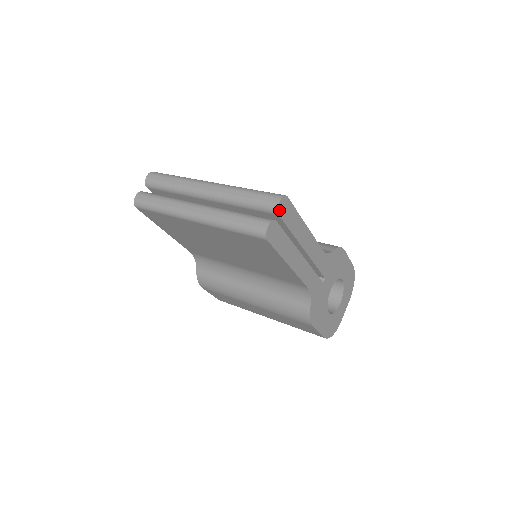
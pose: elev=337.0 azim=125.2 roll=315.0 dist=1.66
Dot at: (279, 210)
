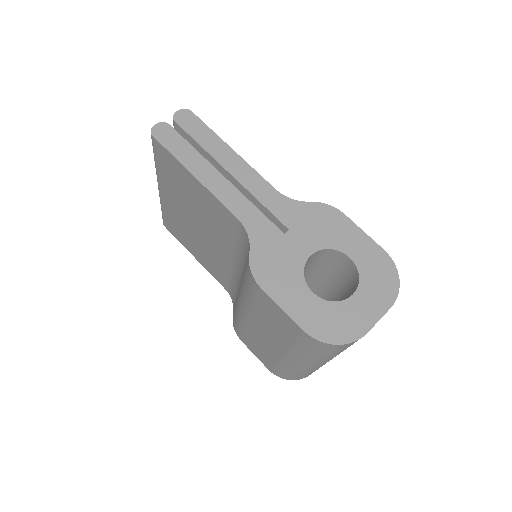
Dot at: (176, 118)
